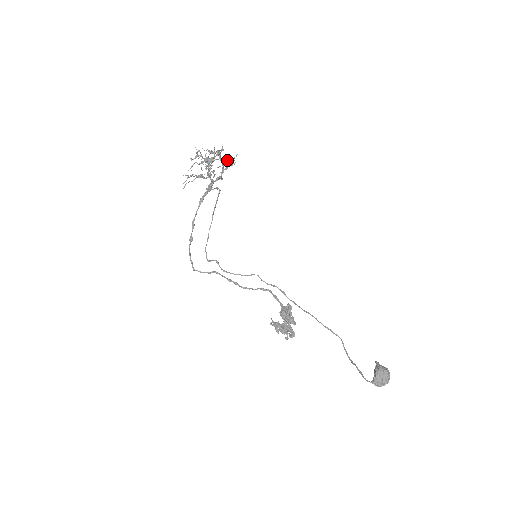
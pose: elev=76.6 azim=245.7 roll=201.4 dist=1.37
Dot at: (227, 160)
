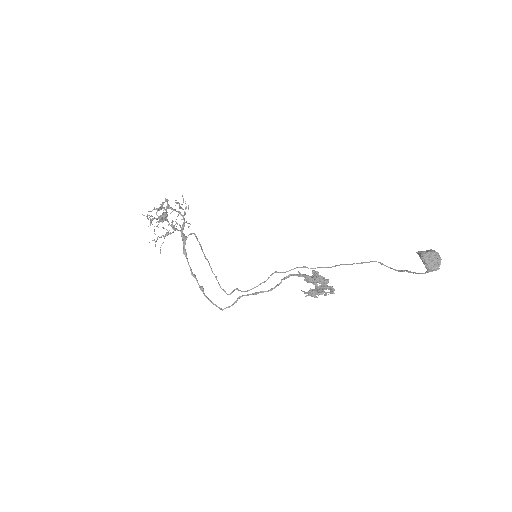
Dot at: (179, 206)
